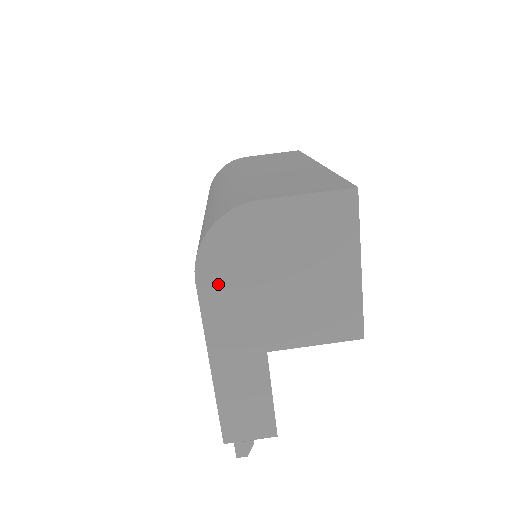
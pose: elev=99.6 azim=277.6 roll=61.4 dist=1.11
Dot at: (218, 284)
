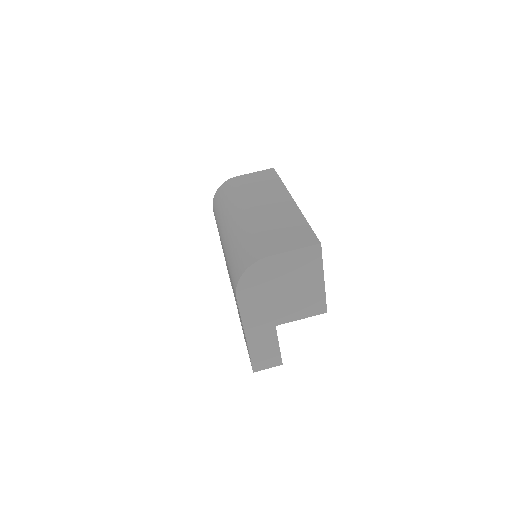
Dot at: (248, 298)
